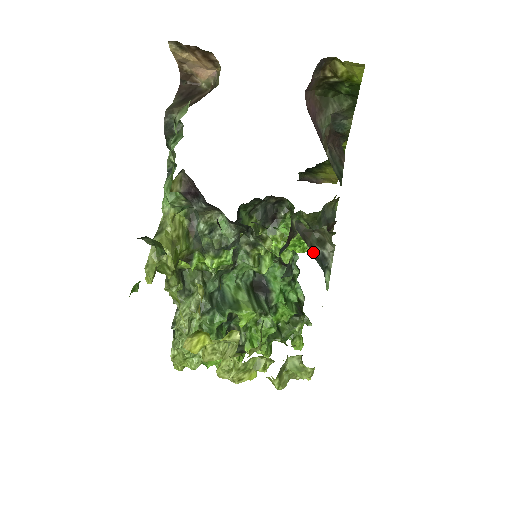
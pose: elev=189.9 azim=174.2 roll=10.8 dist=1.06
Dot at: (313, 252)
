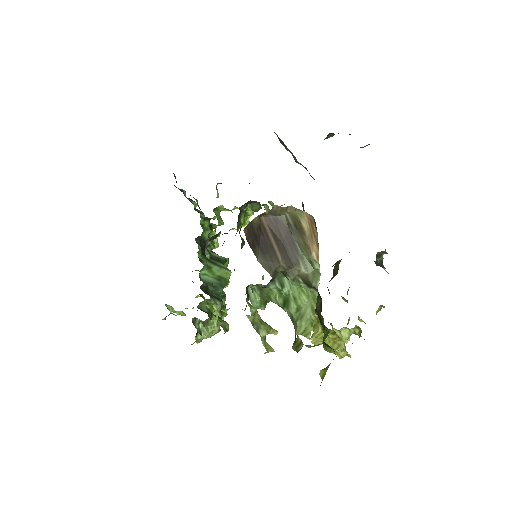
Dot at: (380, 265)
